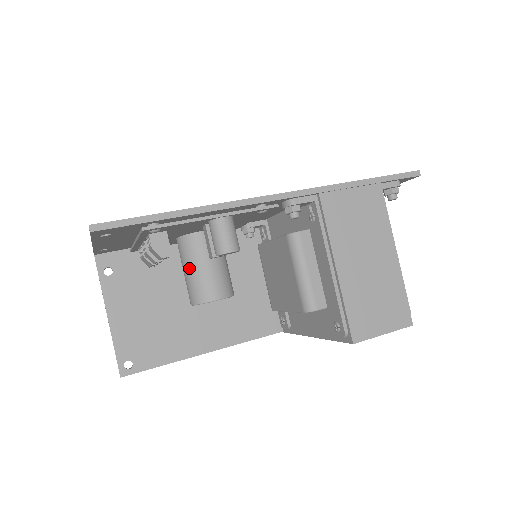
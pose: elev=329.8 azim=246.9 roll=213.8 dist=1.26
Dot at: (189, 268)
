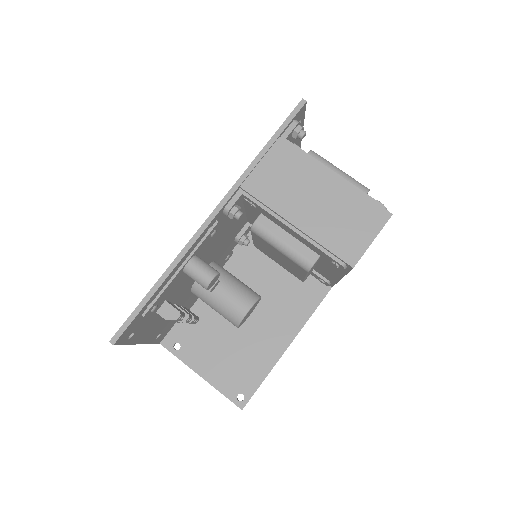
Dot at: (213, 306)
